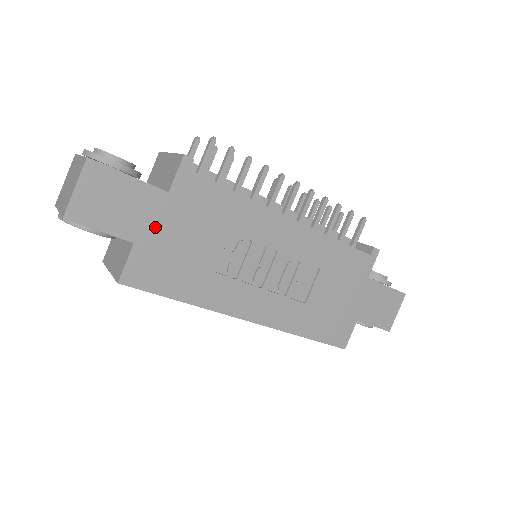
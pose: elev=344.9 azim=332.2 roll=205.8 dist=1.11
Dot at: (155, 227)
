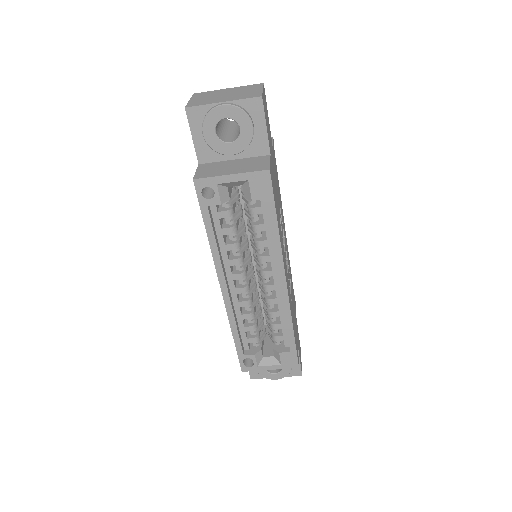
Dot at: (272, 159)
